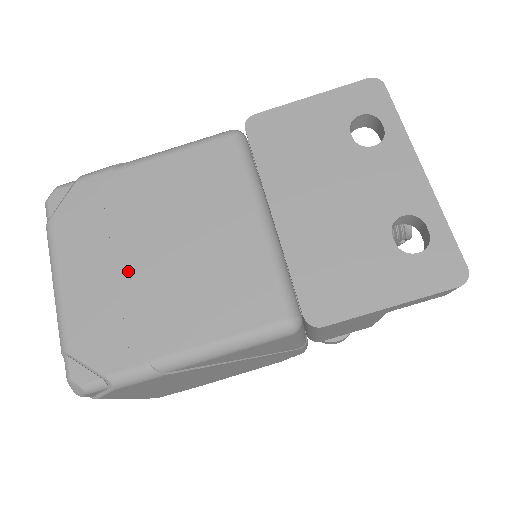
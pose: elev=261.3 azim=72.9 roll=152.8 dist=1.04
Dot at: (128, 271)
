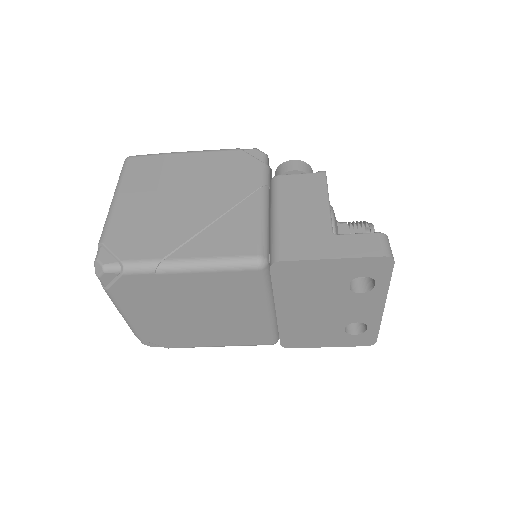
Dot at: (175, 319)
